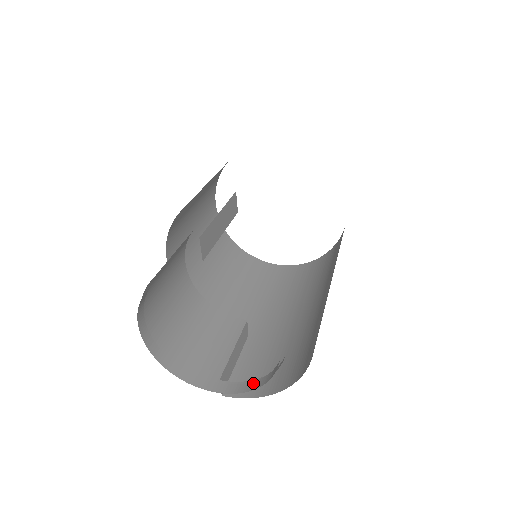
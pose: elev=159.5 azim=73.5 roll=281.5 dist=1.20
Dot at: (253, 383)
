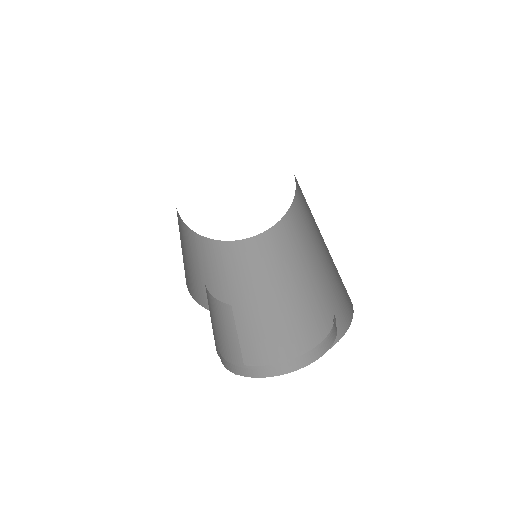
Dot at: (278, 368)
